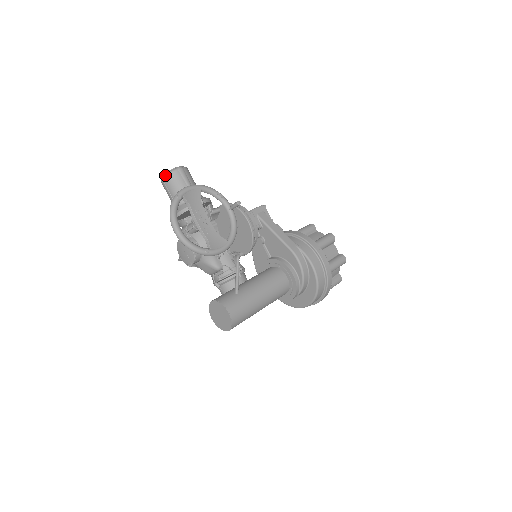
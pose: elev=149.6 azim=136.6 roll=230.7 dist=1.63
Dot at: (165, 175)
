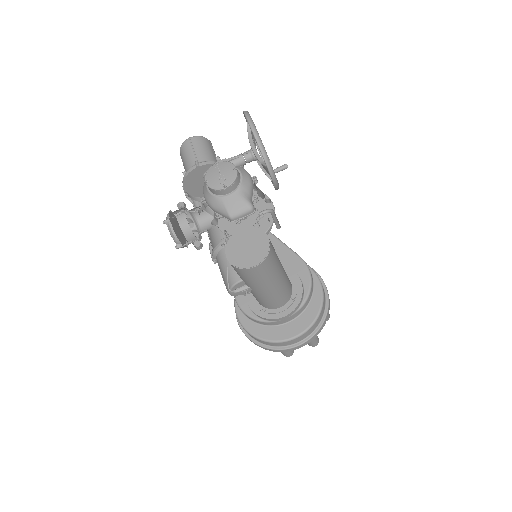
Dot at: (196, 136)
